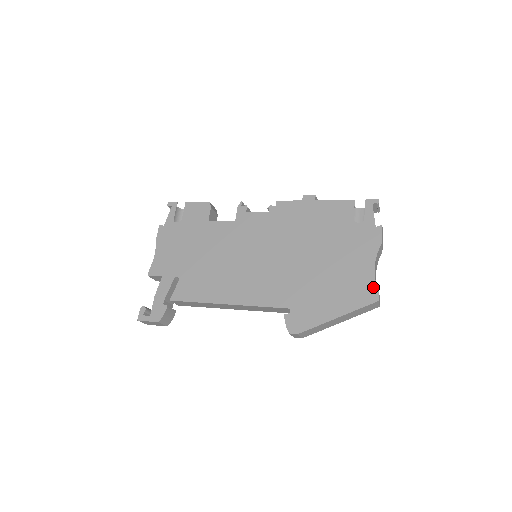
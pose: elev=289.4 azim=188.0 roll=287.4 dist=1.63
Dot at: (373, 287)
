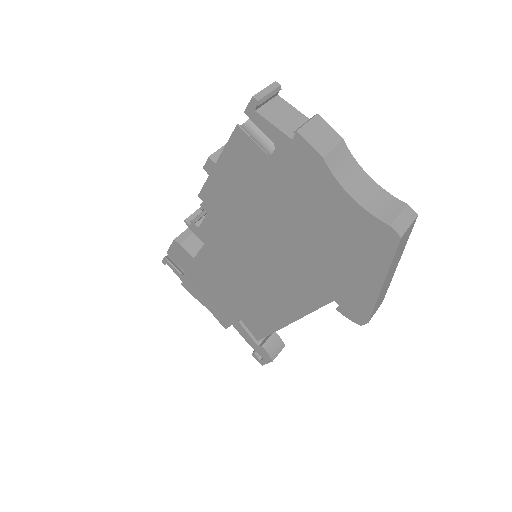
Dot at: (376, 224)
